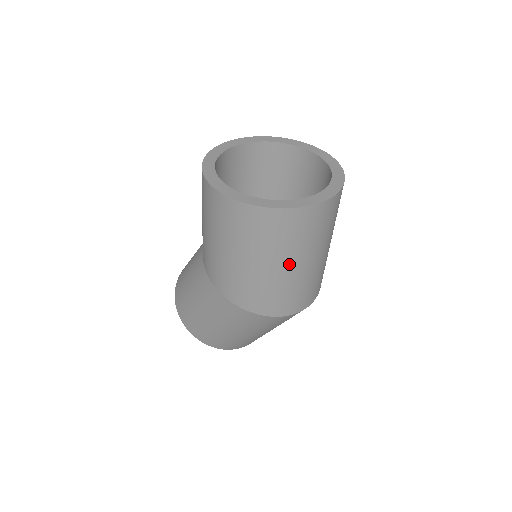
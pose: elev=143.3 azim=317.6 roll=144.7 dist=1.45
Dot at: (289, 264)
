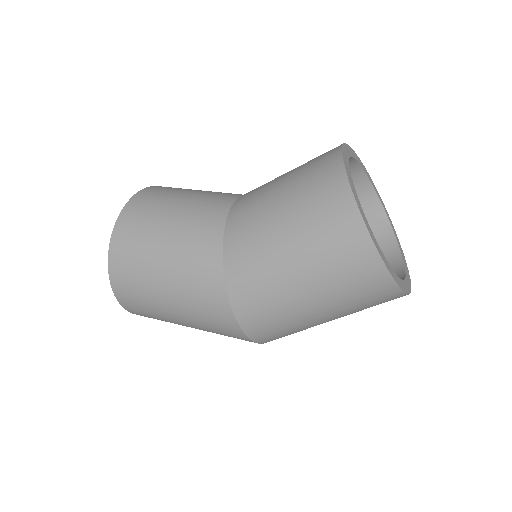
Dot at: (327, 315)
